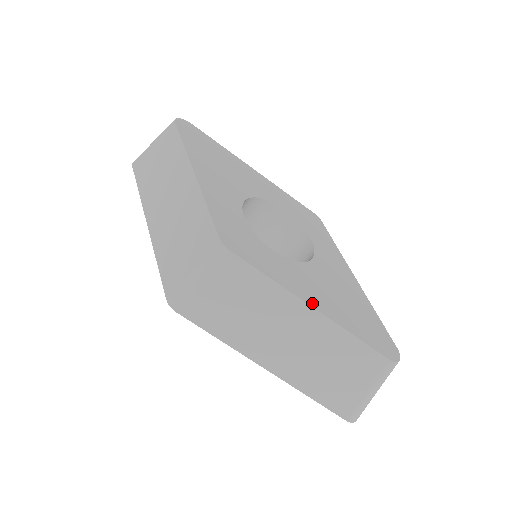
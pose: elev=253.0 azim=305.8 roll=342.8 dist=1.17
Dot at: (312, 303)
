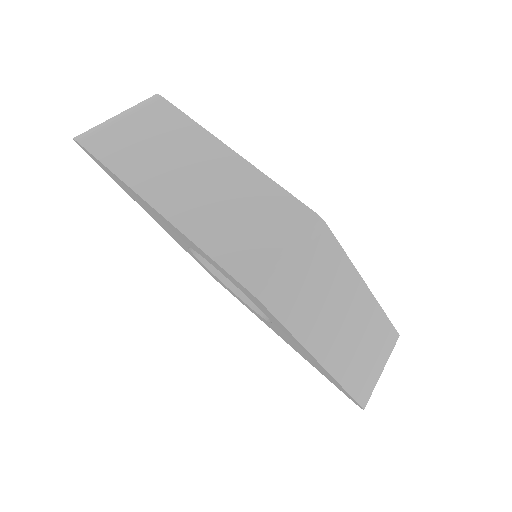
Dot at: (364, 284)
